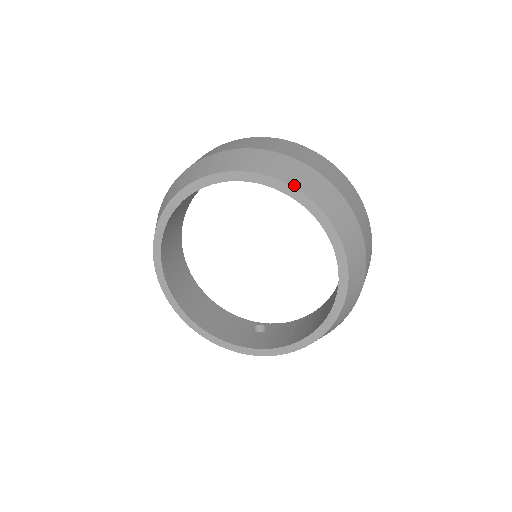
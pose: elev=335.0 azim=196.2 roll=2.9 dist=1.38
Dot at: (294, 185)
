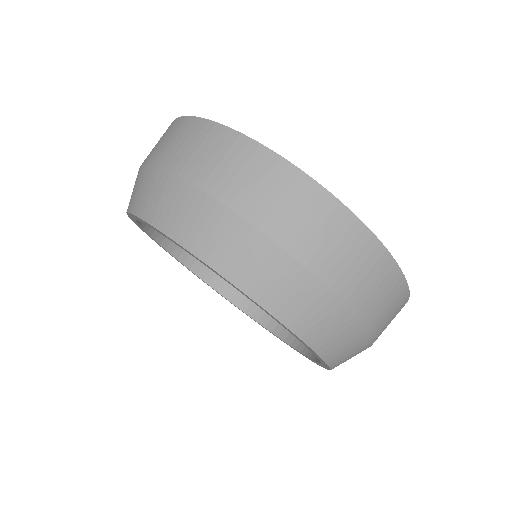
Dot at: (201, 255)
